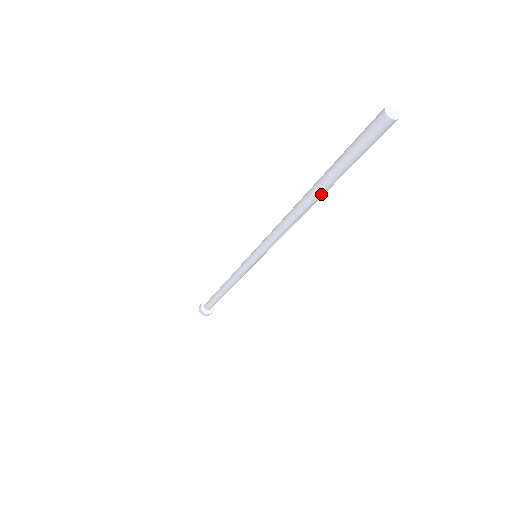
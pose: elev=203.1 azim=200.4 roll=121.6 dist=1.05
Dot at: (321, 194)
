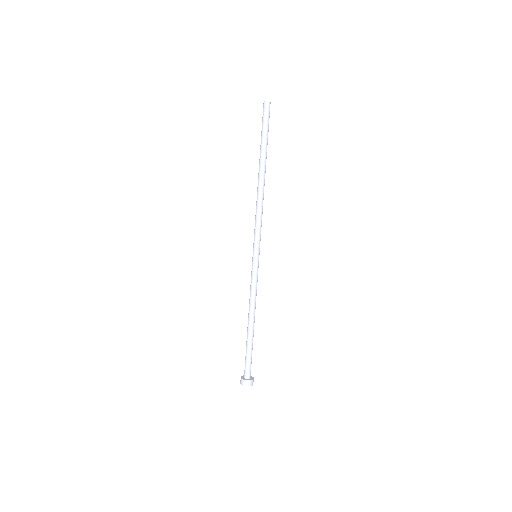
Dot at: (264, 163)
